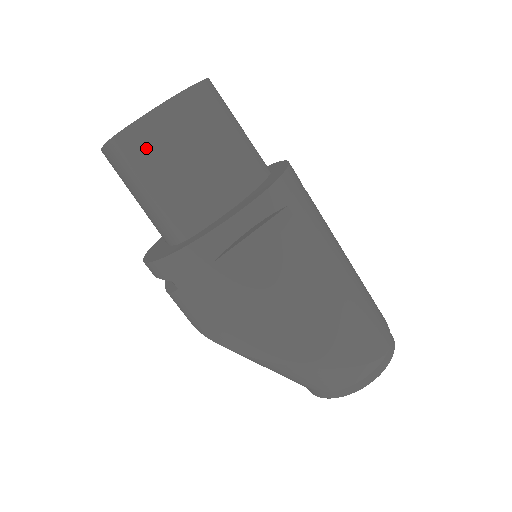
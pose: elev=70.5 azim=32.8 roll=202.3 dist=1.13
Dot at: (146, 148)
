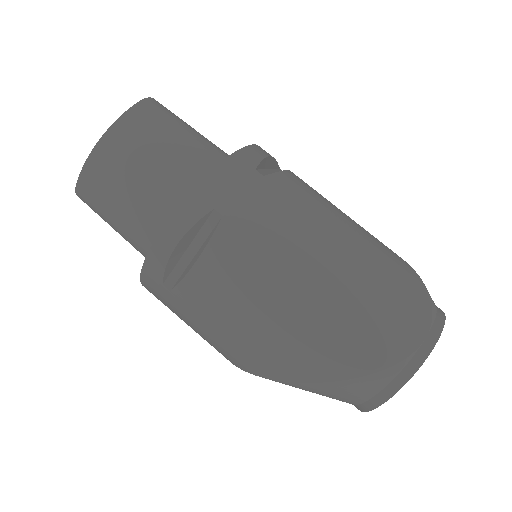
Dot at: (95, 194)
